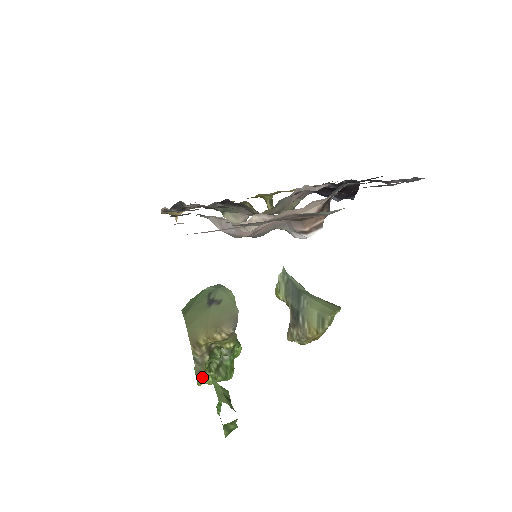
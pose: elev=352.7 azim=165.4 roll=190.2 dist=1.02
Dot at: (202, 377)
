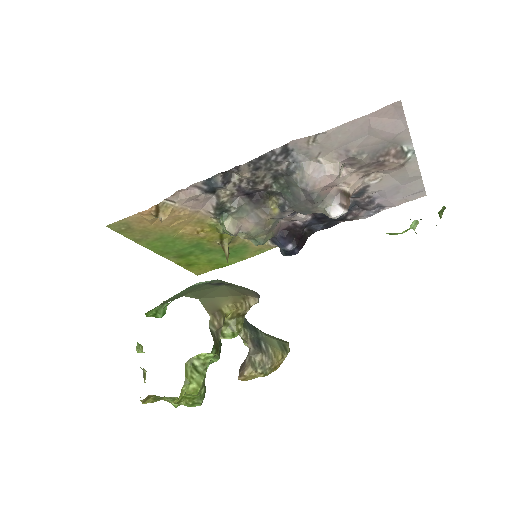
Dot at: (194, 376)
